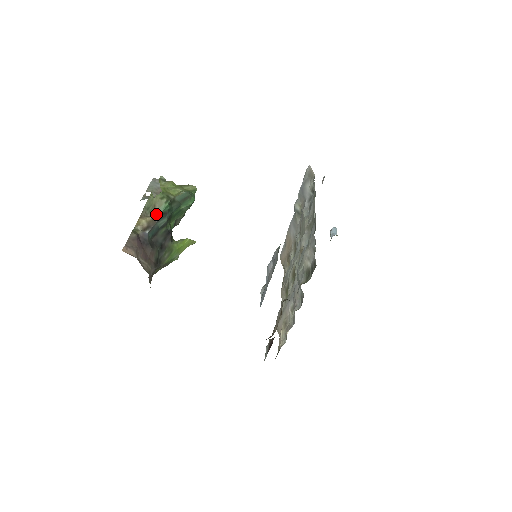
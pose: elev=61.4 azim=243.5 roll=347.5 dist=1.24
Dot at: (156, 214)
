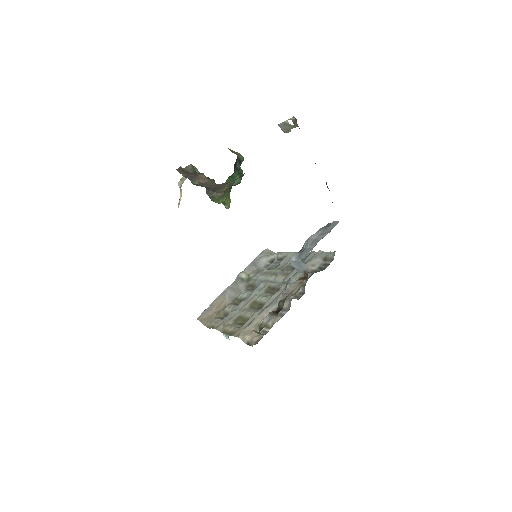
Dot at: (238, 157)
